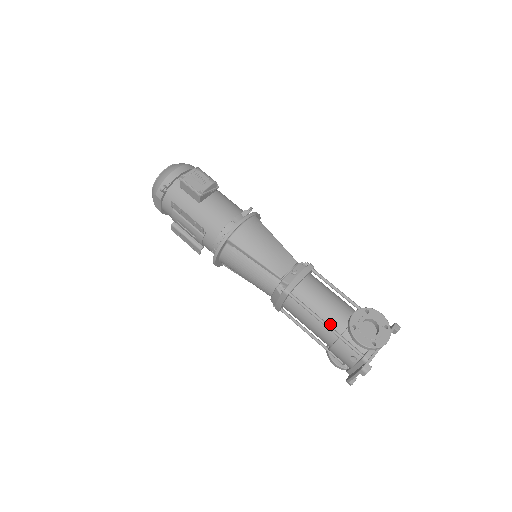
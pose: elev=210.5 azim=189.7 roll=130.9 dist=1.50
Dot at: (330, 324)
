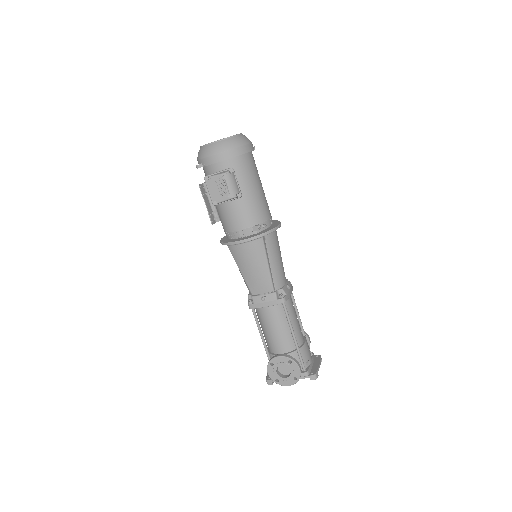
Dot at: (268, 342)
